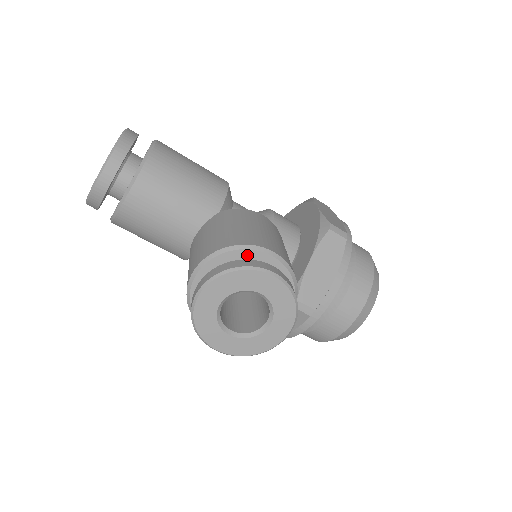
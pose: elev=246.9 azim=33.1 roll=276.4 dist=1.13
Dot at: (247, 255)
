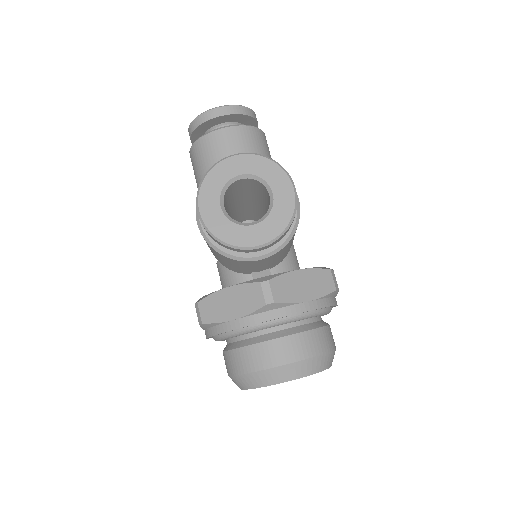
Dot at: occluded
